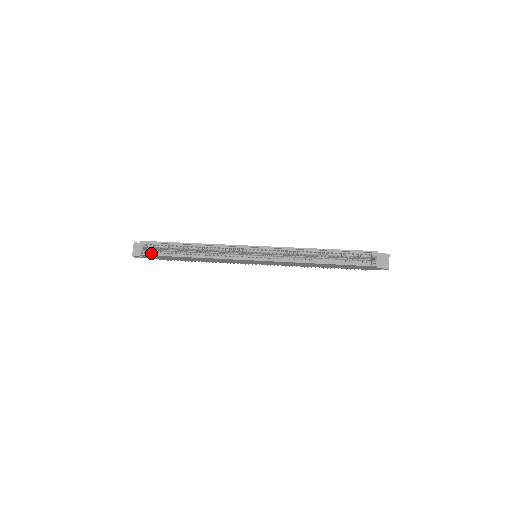
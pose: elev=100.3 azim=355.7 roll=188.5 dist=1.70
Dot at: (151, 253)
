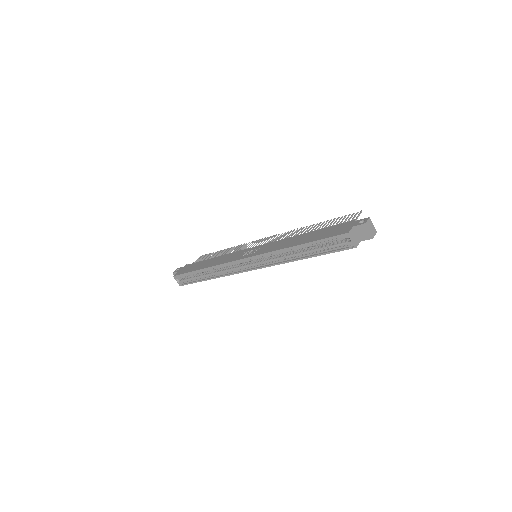
Dot at: (186, 282)
